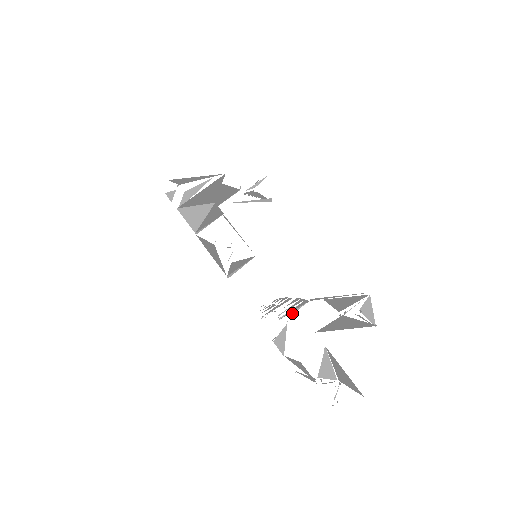
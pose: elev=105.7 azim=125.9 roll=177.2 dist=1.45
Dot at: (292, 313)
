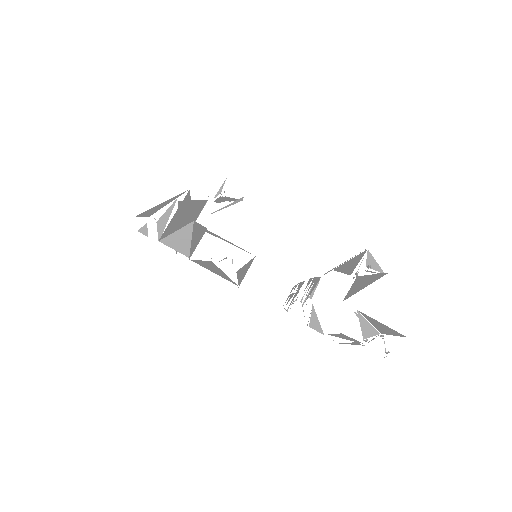
Dot at: (312, 294)
